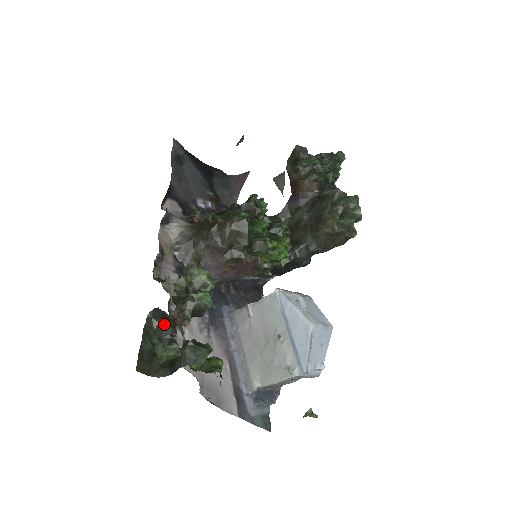
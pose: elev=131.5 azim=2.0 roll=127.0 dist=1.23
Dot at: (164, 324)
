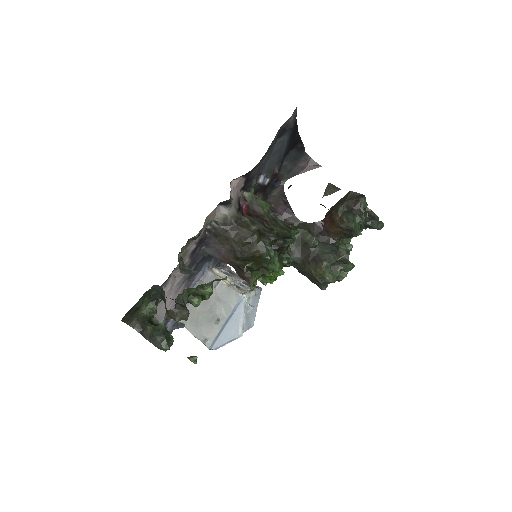
Dot at: (159, 294)
